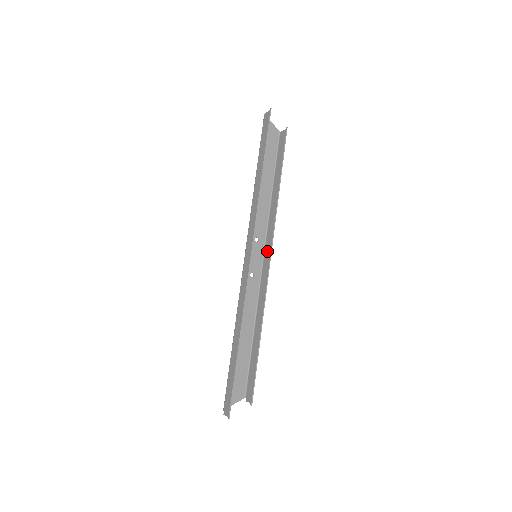
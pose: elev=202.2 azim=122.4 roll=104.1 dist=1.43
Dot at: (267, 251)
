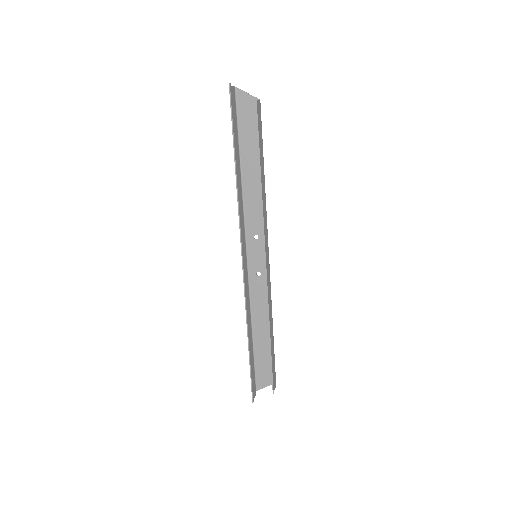
Dot at: (266, 250)
